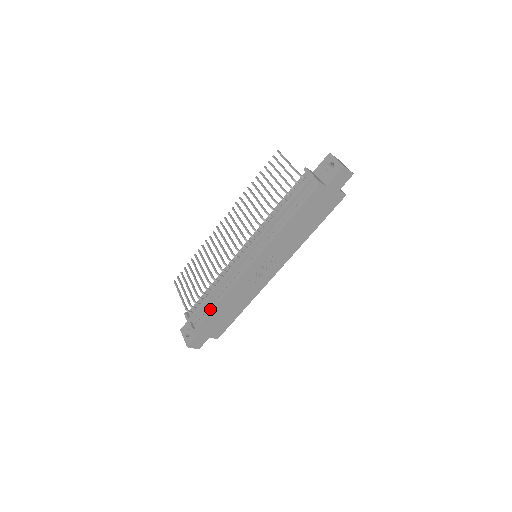
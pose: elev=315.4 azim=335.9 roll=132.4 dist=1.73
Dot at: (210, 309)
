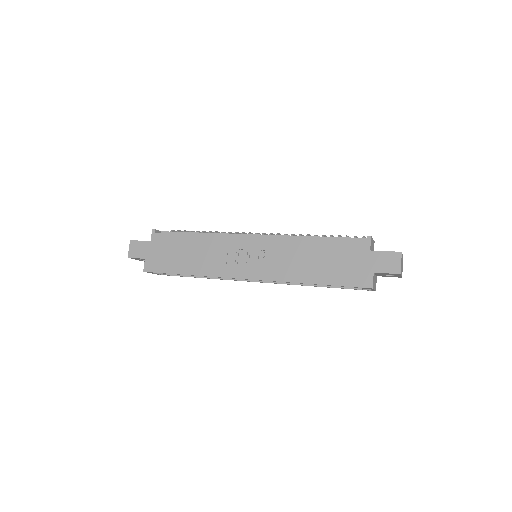
Dot at: (183, 234)
